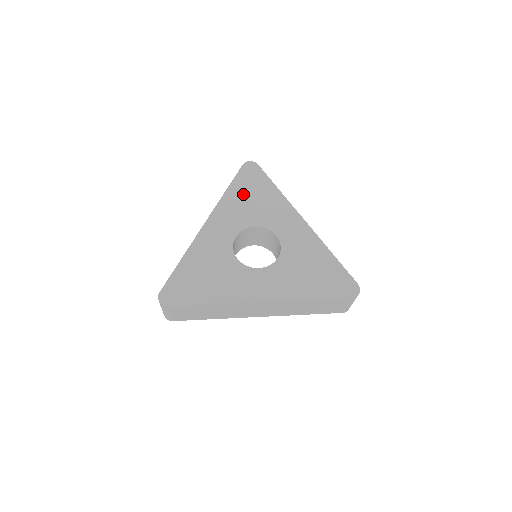
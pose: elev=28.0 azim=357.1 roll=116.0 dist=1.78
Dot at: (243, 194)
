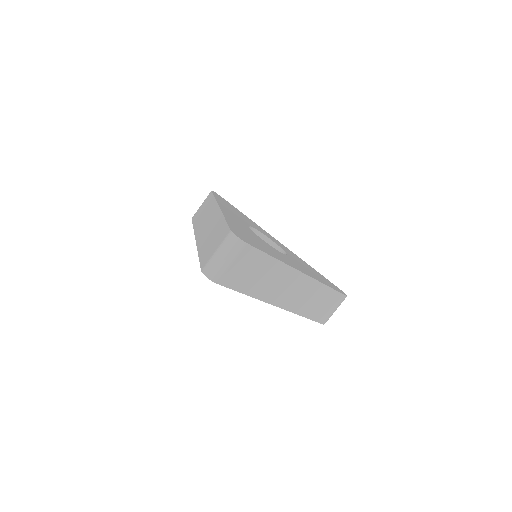
Dot at: (228, 206)
